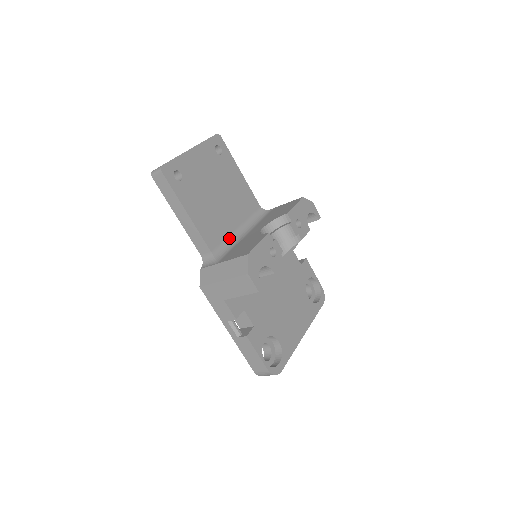
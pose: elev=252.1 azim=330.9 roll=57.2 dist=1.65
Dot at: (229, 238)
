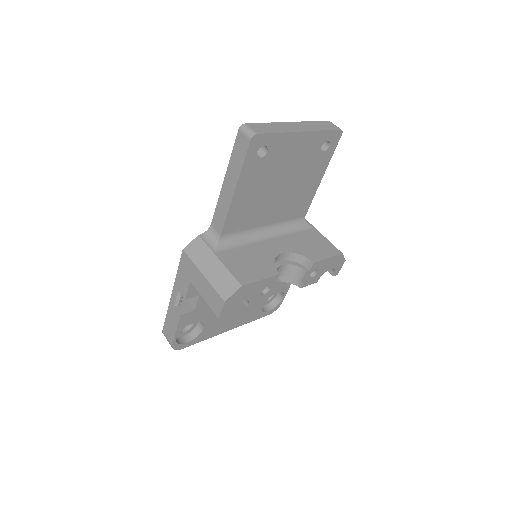
Dot at: (249, 230)
